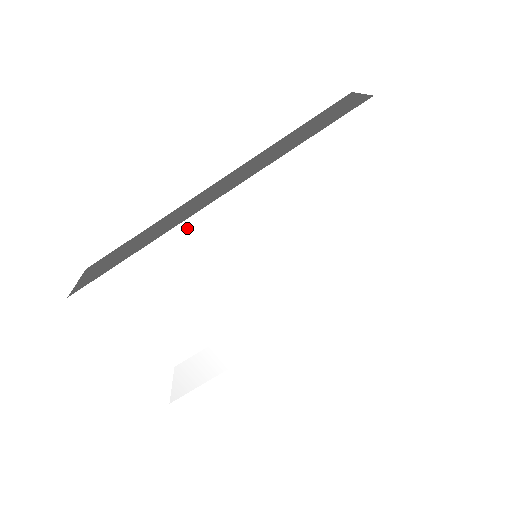
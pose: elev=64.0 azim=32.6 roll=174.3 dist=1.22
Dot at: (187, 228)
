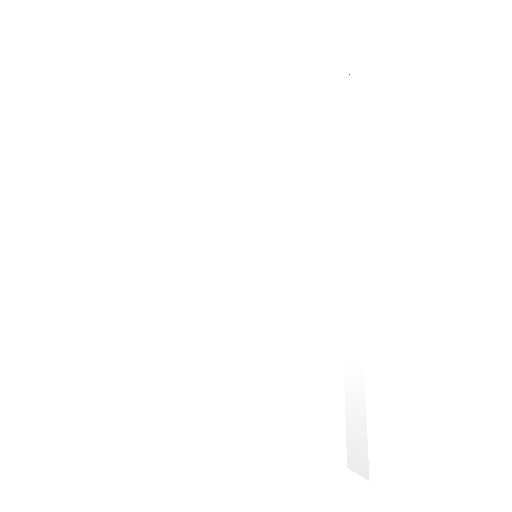
Dot at: (161, 278)
